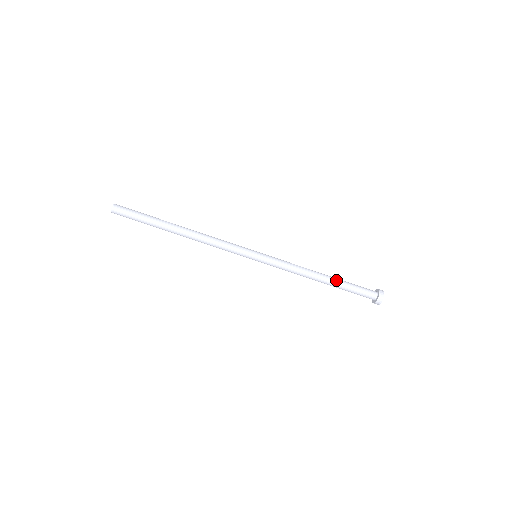
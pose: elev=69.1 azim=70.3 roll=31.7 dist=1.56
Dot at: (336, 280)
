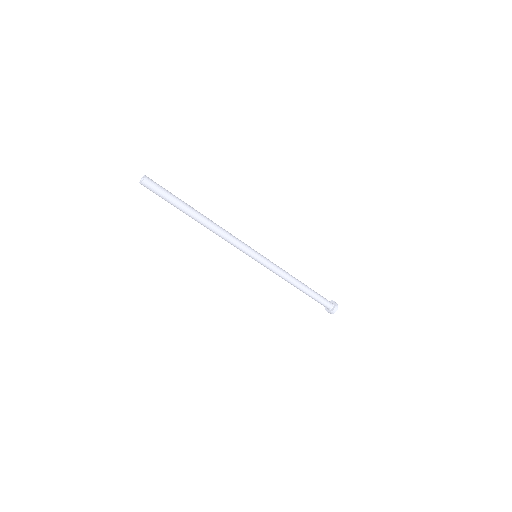
Dot at: (309, 288)
